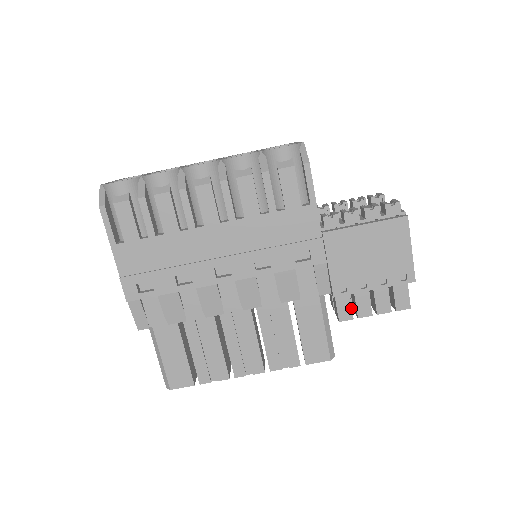
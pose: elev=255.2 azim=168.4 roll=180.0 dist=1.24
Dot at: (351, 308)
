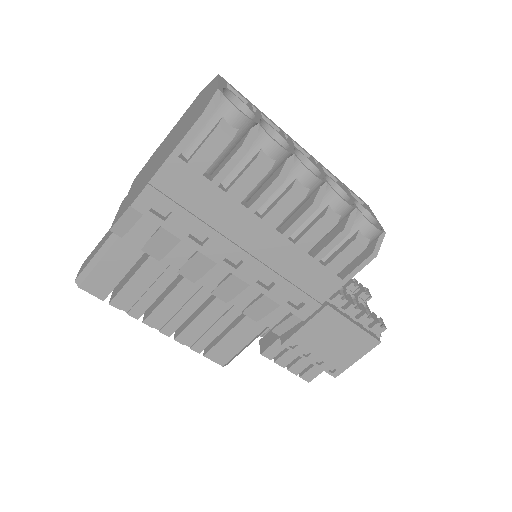
Dot at: (278, 353)
